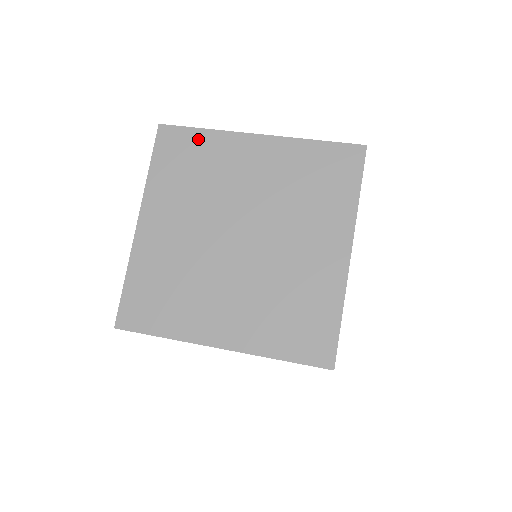
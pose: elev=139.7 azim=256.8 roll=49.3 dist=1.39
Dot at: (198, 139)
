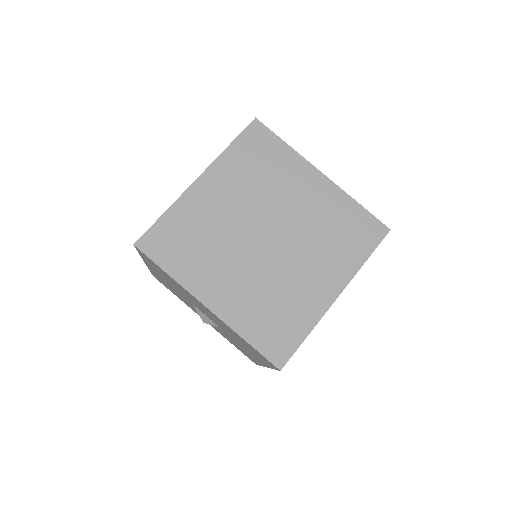
Dot at: (278, 148)
